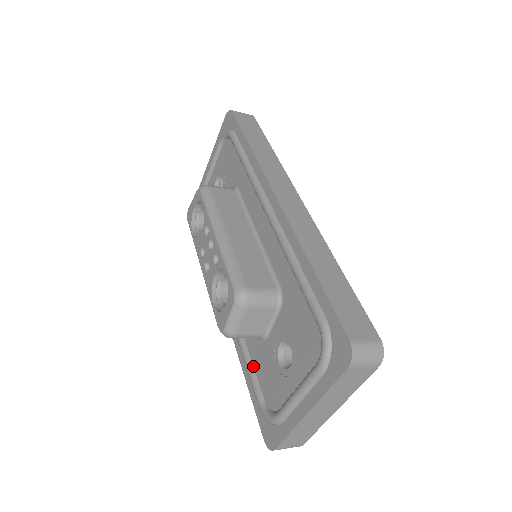
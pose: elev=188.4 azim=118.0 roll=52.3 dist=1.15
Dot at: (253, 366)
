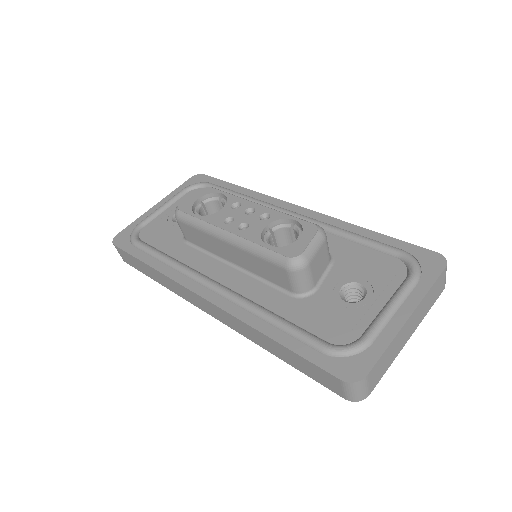
Dot at: (293, 323)
